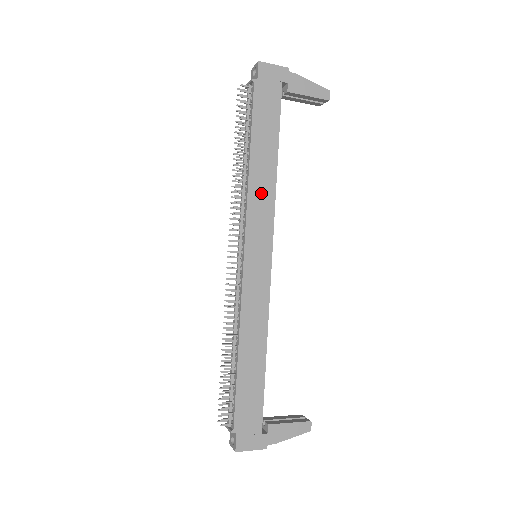
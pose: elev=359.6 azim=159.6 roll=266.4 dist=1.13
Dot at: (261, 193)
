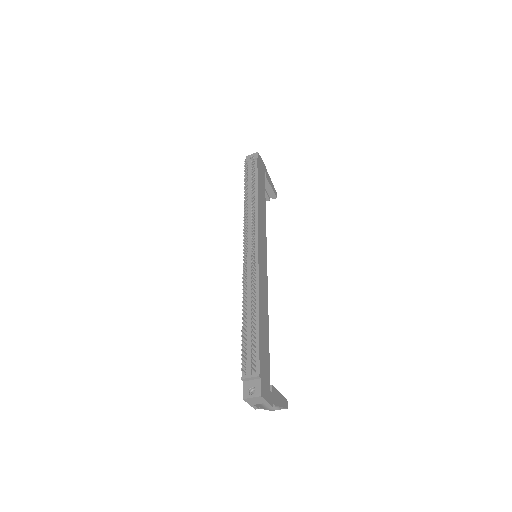
Dot at: (262, 218)
